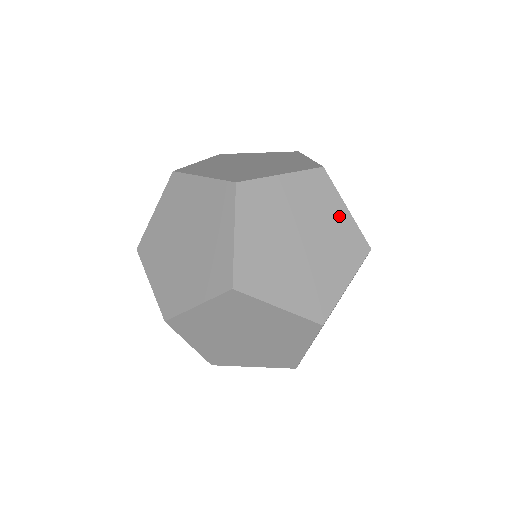
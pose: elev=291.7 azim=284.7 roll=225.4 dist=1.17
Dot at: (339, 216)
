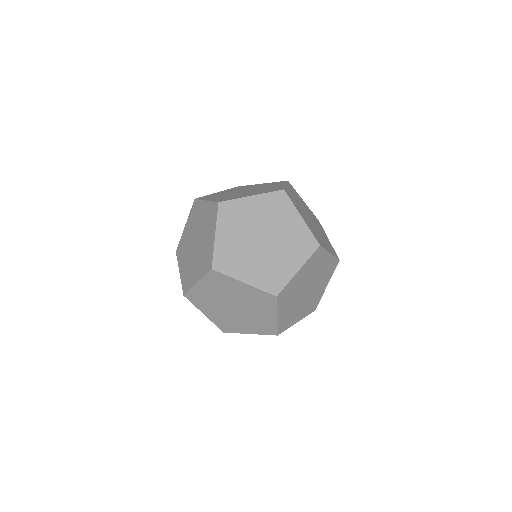
Dot at: (294, 222)
